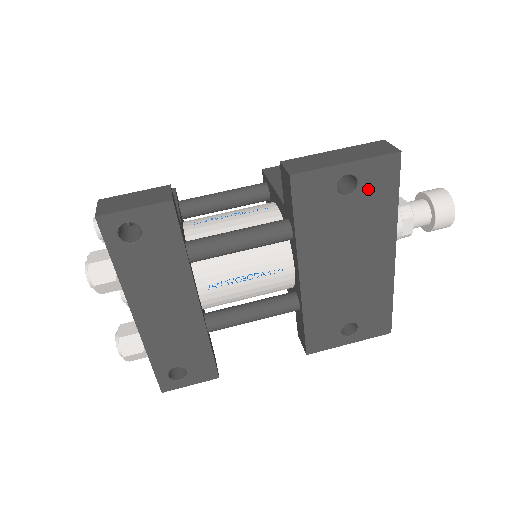
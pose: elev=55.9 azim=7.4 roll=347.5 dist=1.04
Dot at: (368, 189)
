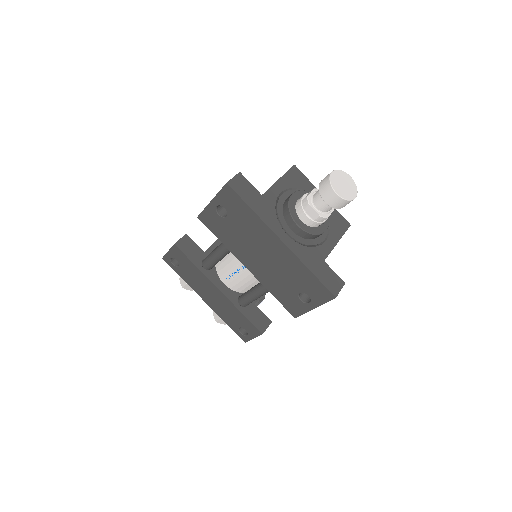
Dot at: (232, 209)
